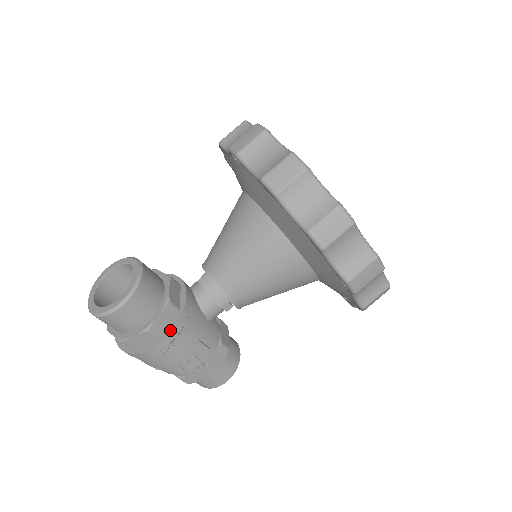
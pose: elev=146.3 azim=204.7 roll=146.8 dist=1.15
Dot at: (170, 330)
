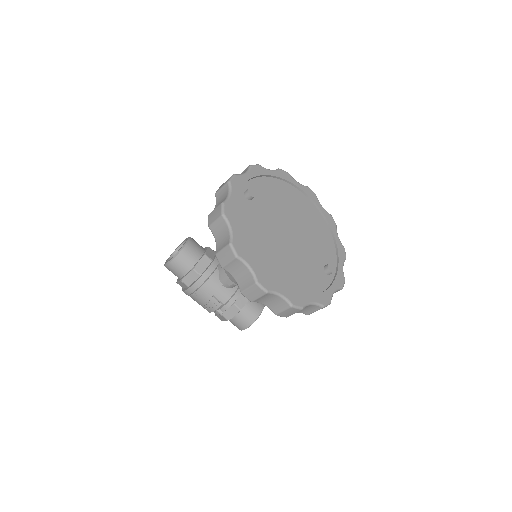
Dot at: (192, 285)
